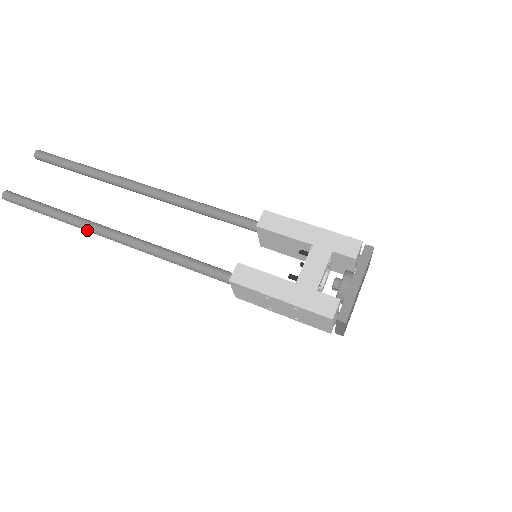
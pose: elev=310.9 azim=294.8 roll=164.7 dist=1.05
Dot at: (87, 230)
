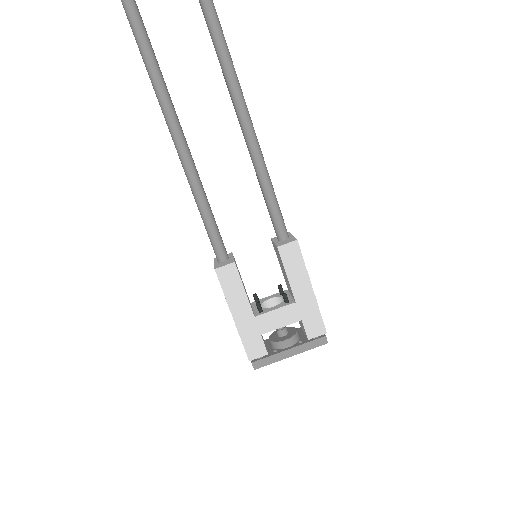
Dot at: (150, 79)
